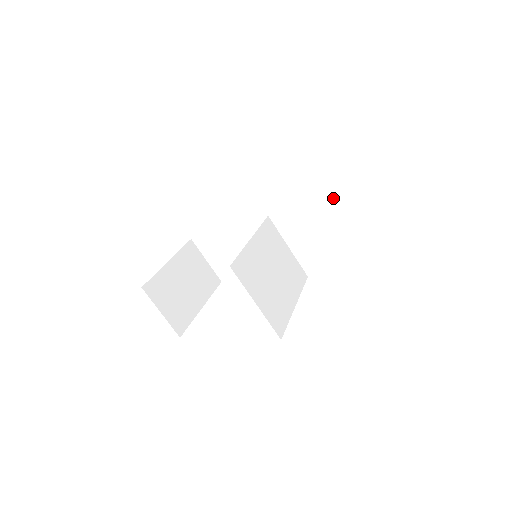
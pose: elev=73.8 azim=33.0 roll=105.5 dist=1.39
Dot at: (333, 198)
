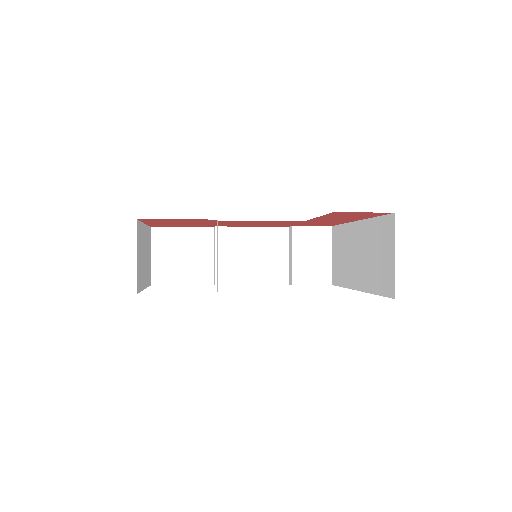
Dot at: (320, 252)
